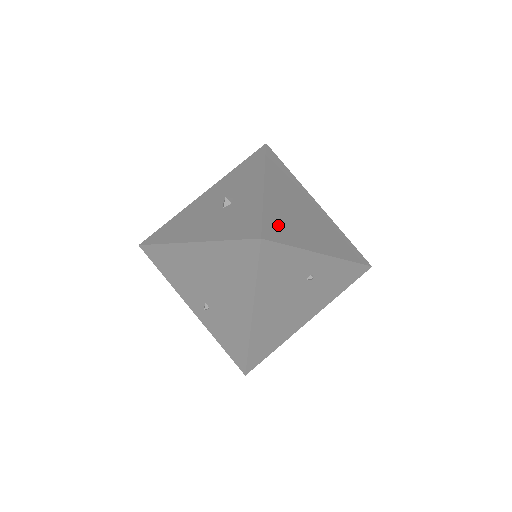
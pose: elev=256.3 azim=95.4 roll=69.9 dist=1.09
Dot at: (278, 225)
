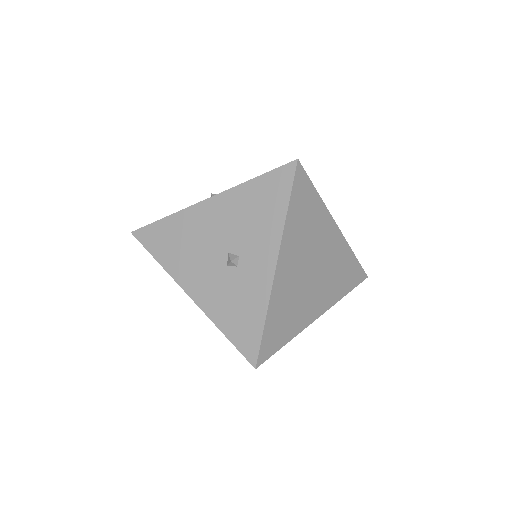
Dot at: (278, 327)
